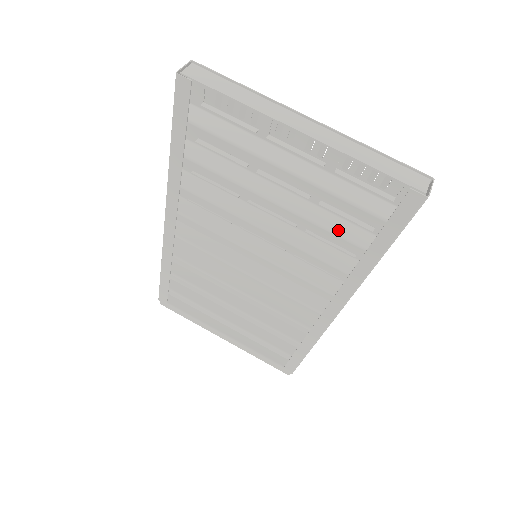
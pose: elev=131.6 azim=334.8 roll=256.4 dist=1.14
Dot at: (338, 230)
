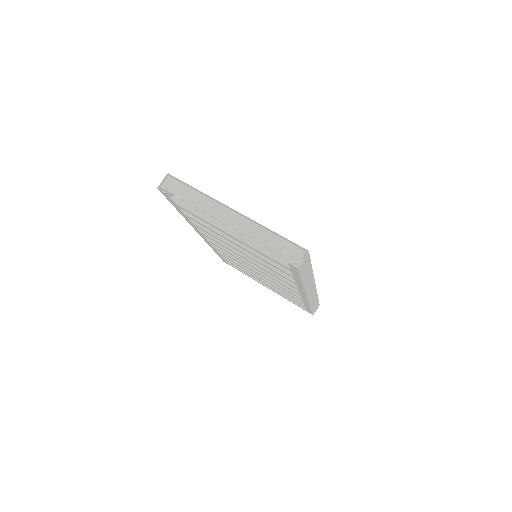
Dot at: occluded
